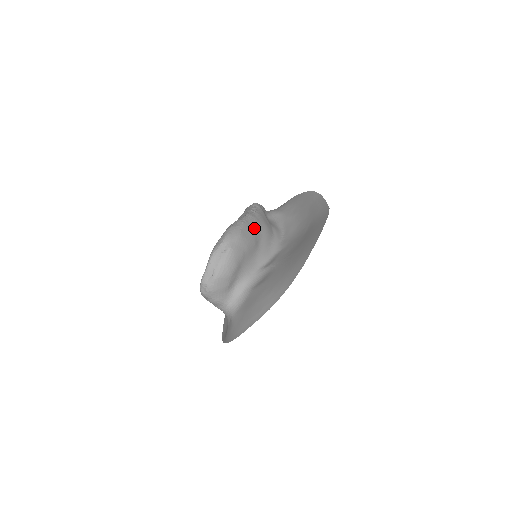
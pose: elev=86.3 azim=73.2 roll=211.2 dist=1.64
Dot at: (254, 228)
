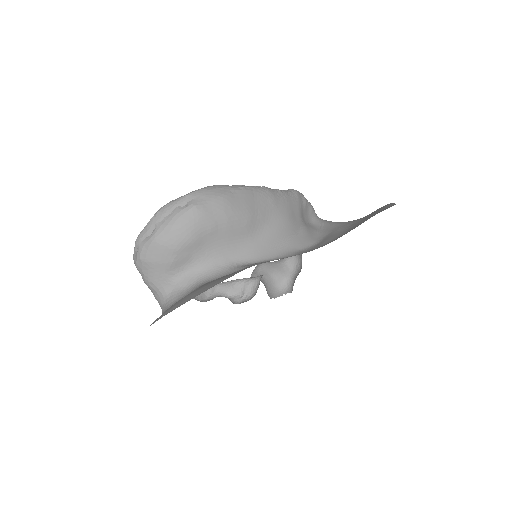
Dot at: (259, 205)
